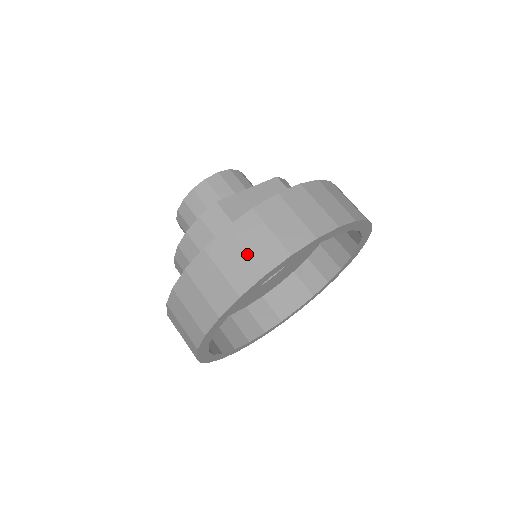
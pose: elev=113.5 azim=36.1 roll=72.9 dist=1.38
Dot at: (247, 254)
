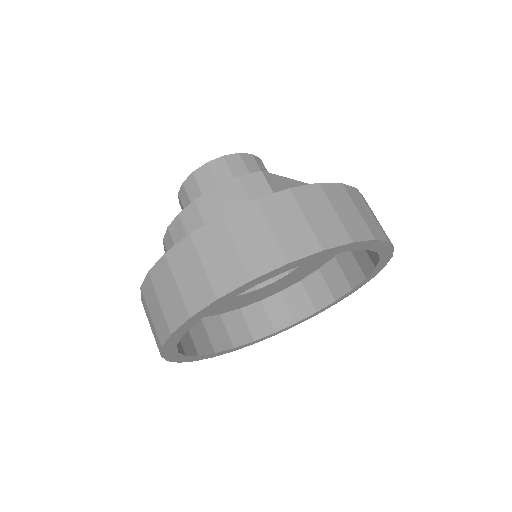
Dot at: (307, 222)
